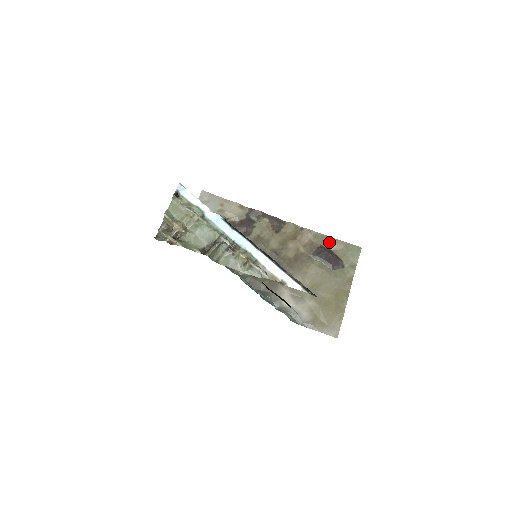
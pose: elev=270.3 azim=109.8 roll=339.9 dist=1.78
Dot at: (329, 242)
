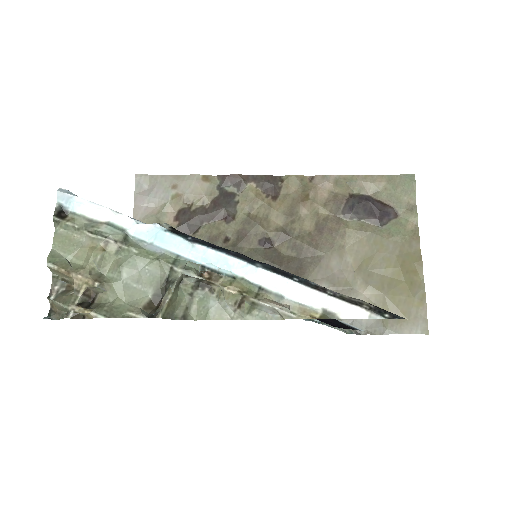
Dot at: (361, 184)
